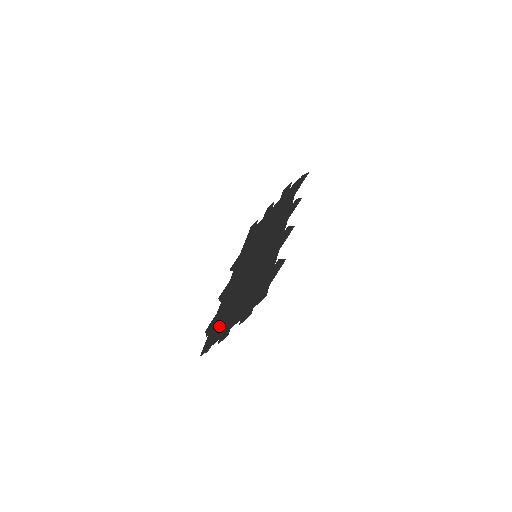
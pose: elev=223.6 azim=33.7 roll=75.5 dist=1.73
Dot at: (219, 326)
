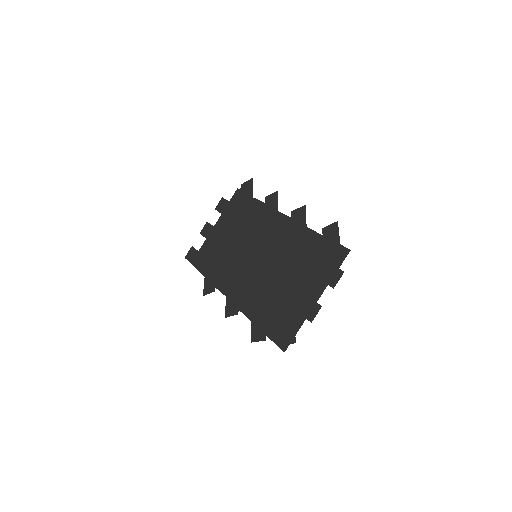
Dot at: (284, 318)
